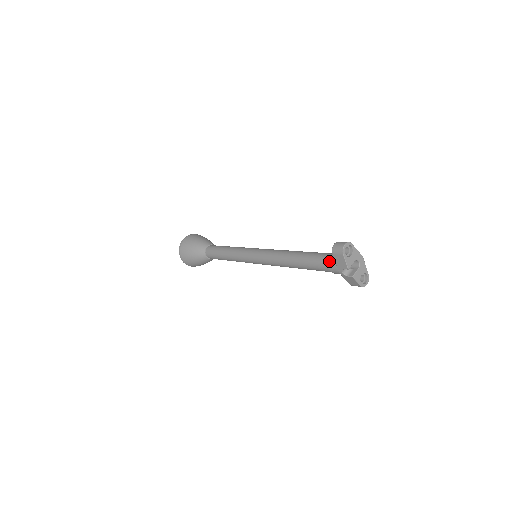
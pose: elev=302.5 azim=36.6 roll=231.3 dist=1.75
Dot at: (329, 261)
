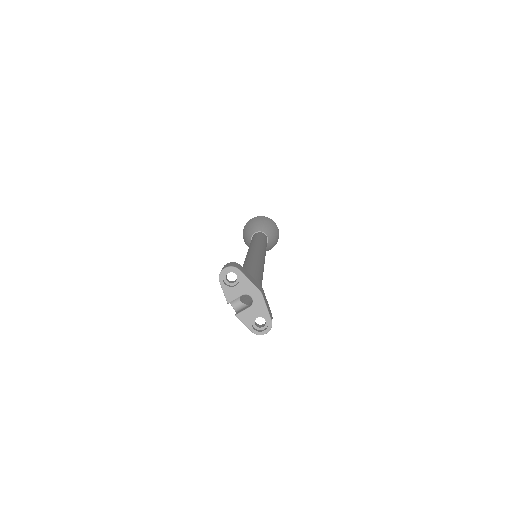
Dot at: occluded
